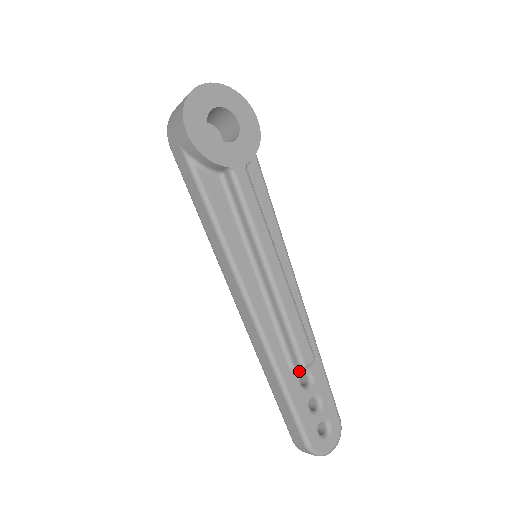
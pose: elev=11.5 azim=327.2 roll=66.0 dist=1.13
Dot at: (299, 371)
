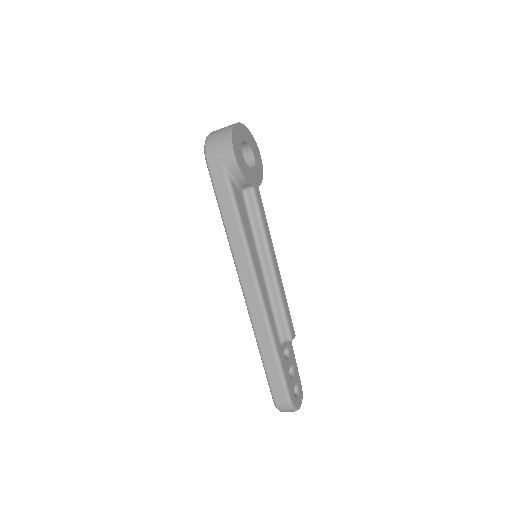
Dot at: (283, 345)
